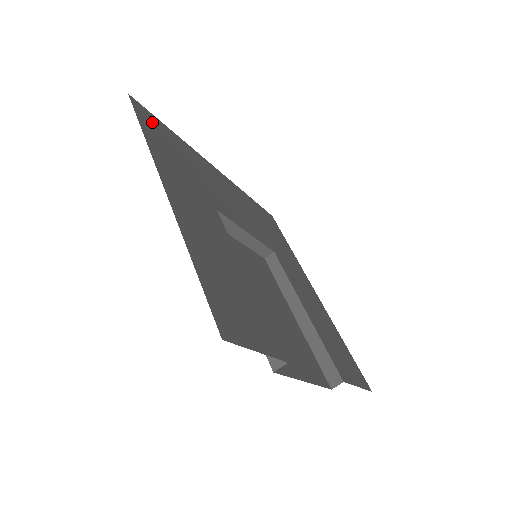
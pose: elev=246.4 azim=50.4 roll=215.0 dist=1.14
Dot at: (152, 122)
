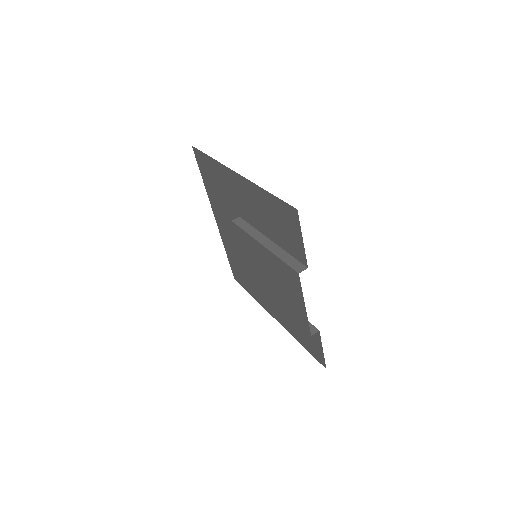
Dot at: (202, 164)
